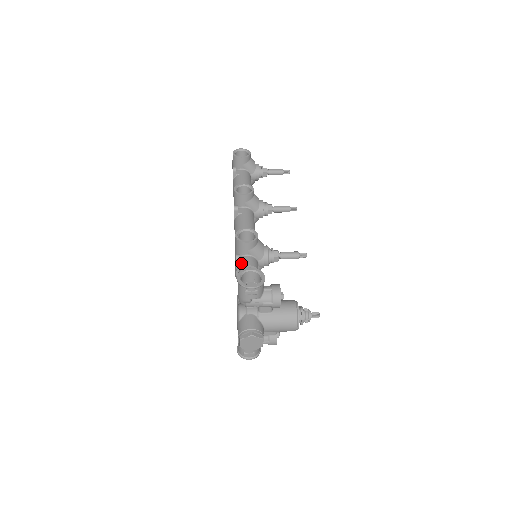
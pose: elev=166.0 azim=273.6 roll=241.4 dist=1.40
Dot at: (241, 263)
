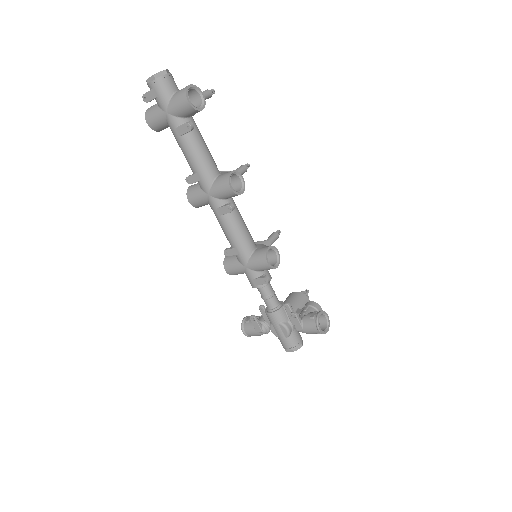
Dot at: occluded
